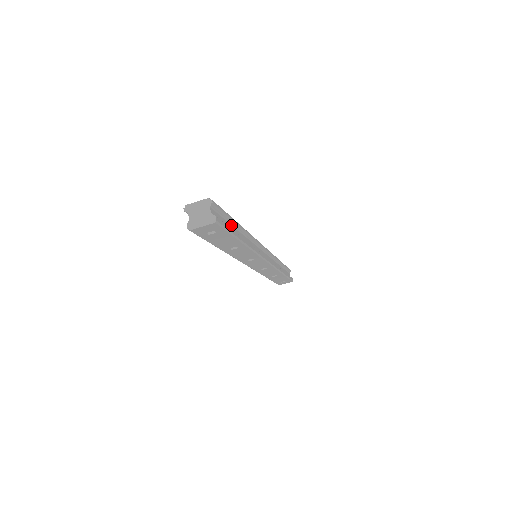
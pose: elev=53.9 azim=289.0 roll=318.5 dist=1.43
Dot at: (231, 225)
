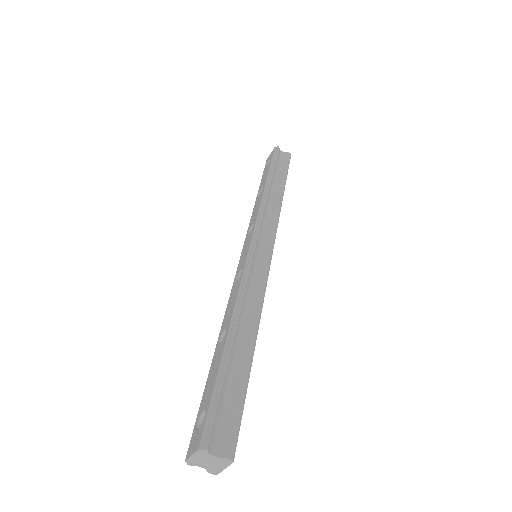
Dot at: (230, 369)
